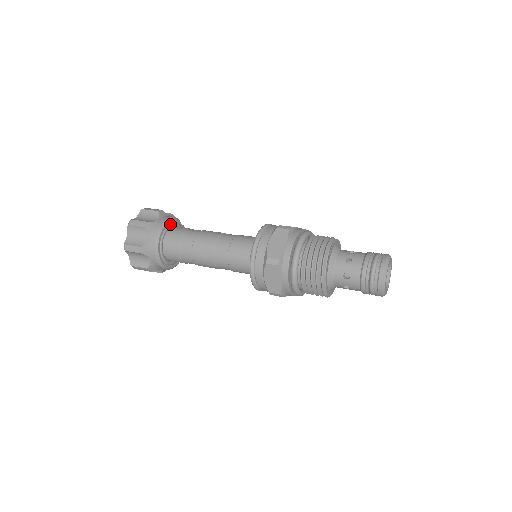
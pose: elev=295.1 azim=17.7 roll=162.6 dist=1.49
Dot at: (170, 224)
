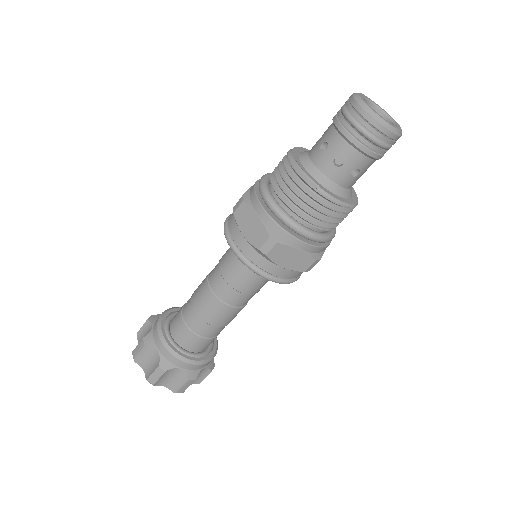
Dot at: occluded
